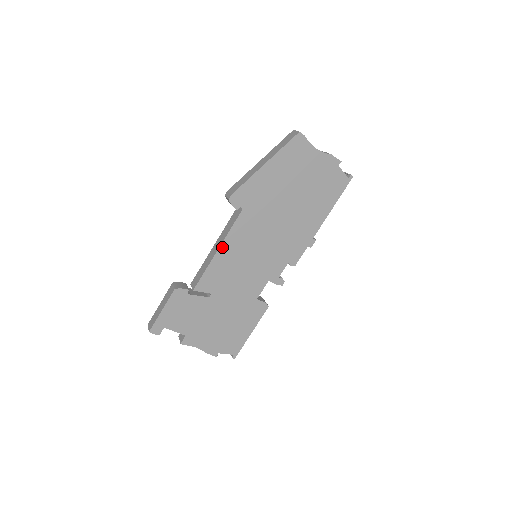
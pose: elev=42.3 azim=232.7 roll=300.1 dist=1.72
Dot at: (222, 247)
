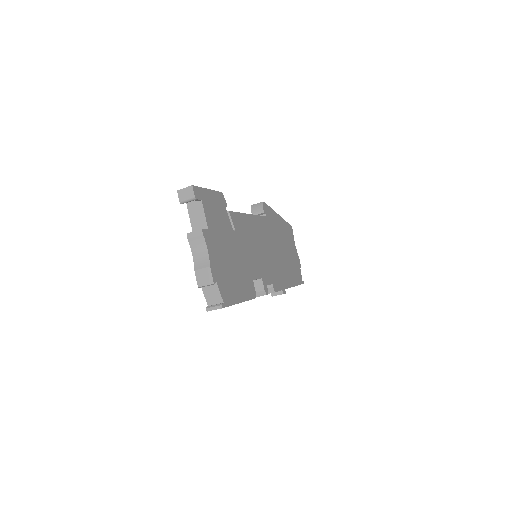
Dot at: (251, 216)
